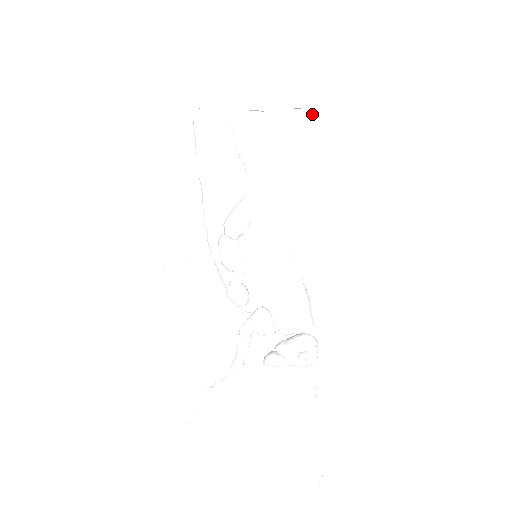
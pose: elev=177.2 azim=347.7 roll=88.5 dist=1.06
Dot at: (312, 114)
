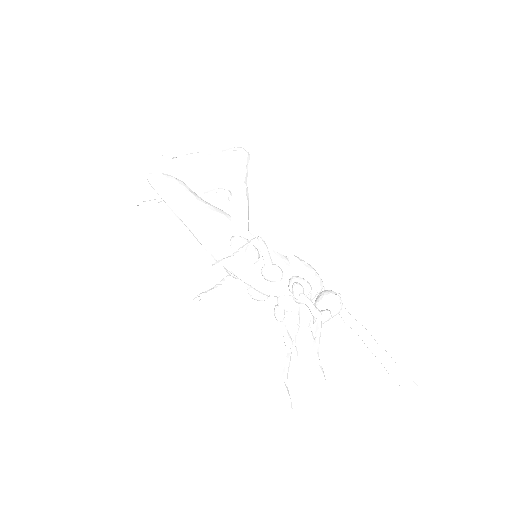
Dot at: (245, 152)
